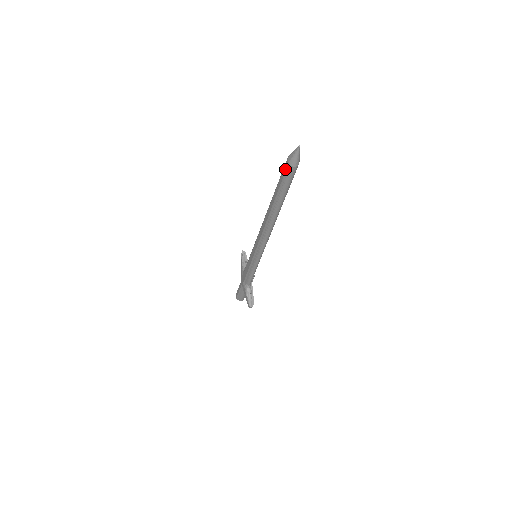
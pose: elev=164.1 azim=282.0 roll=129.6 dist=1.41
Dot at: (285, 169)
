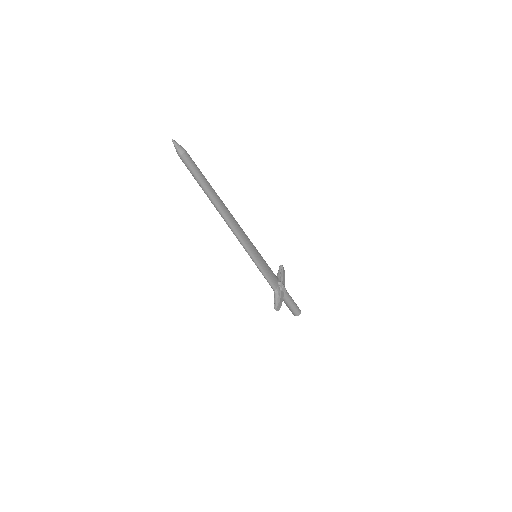
Dot at: (182, 161)
